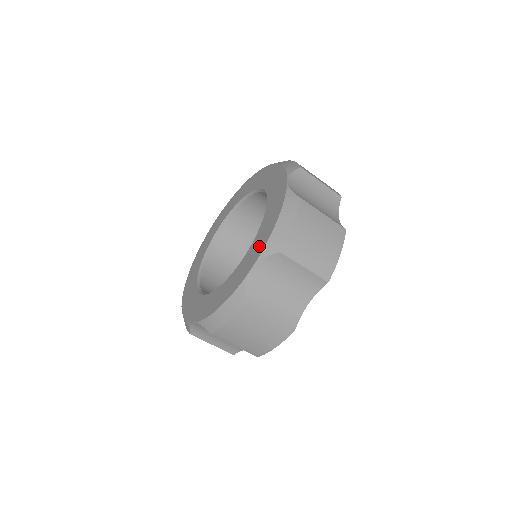
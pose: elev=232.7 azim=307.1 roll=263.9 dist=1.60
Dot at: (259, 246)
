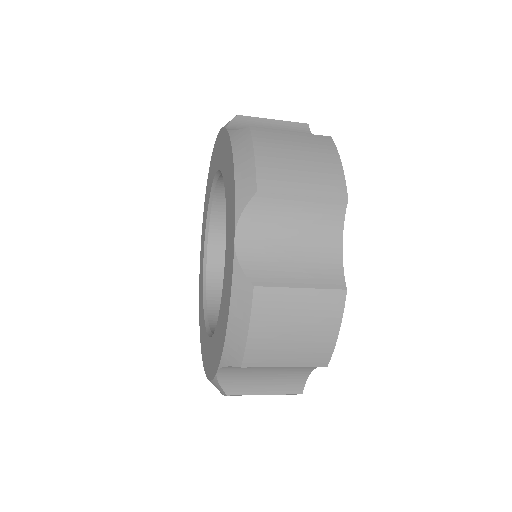
Dot at: (231, 209)
